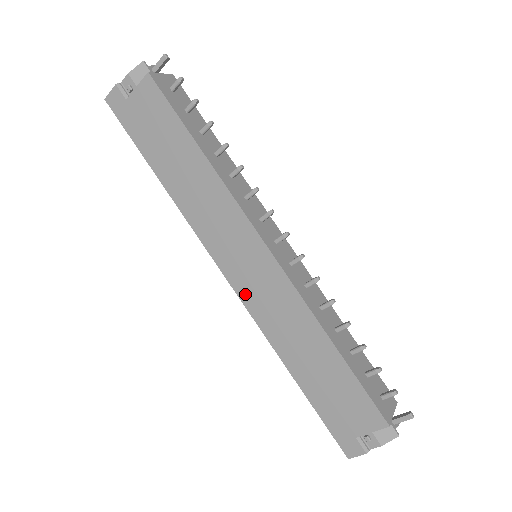
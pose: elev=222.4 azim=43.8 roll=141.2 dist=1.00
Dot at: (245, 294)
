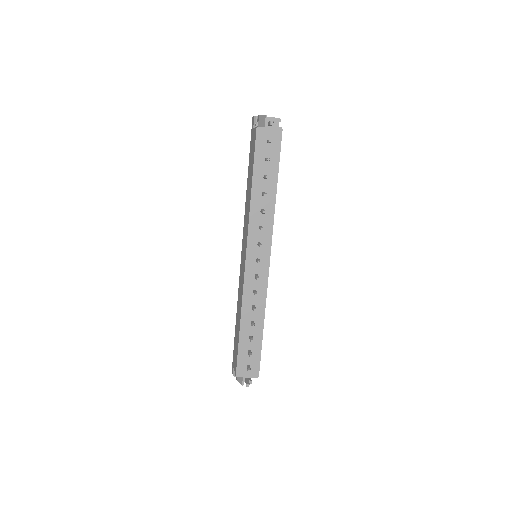
Dot at: occluded
